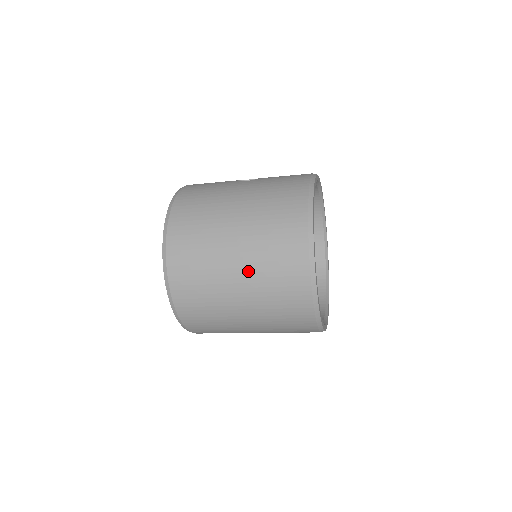
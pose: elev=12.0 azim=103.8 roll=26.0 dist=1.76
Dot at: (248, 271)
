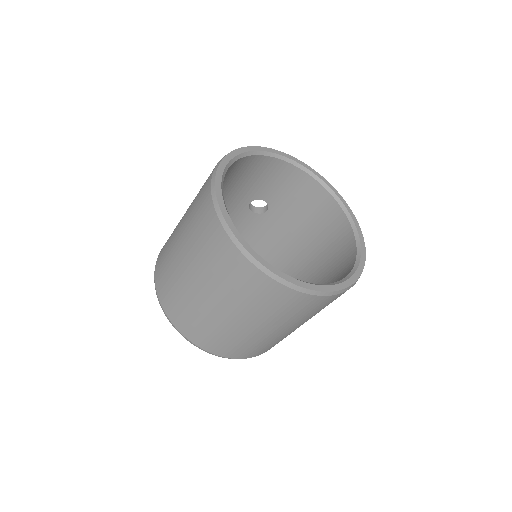
Dot at: occluded
